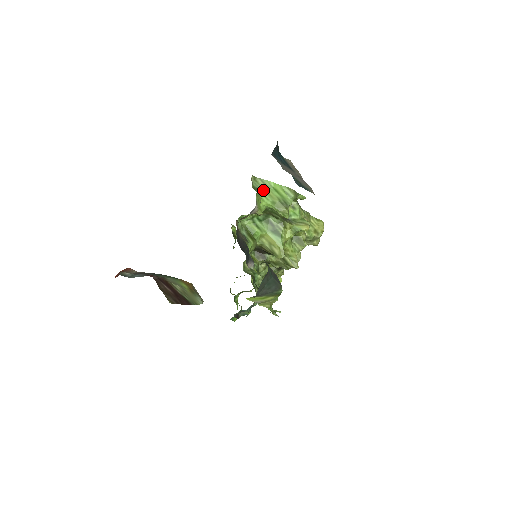
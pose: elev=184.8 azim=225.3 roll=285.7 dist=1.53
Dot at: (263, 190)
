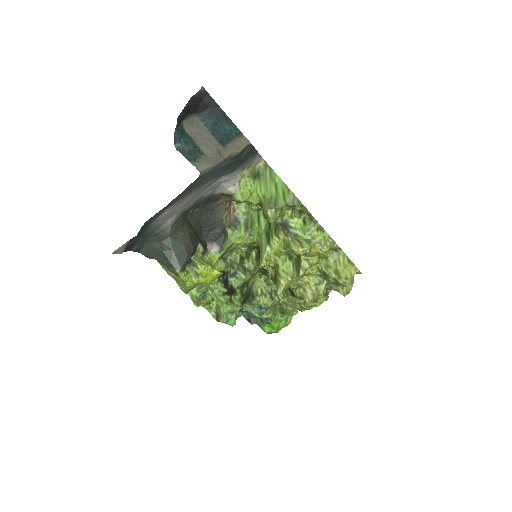
Dot at: (265, 180)
